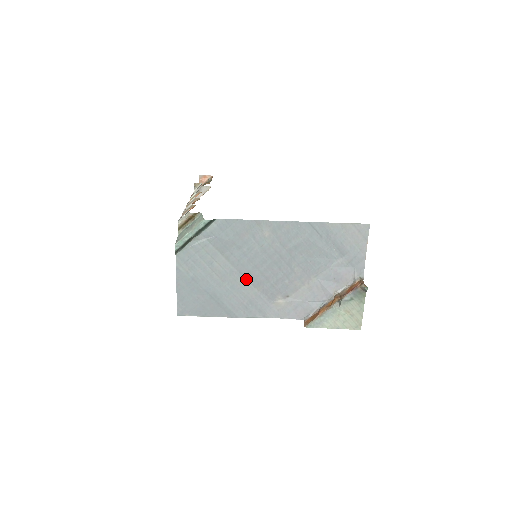
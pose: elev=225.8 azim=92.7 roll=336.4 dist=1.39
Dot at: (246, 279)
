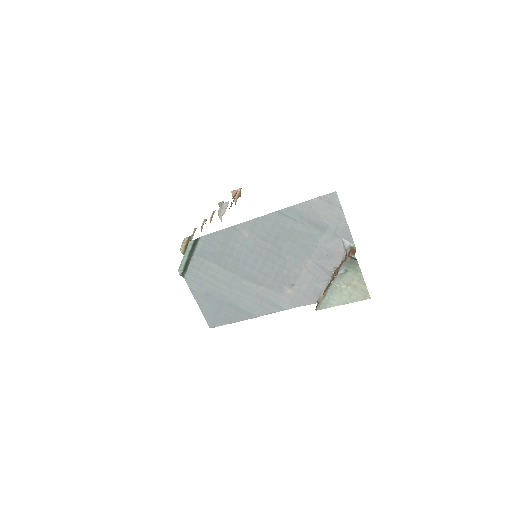
Dot at: (249, 281)
